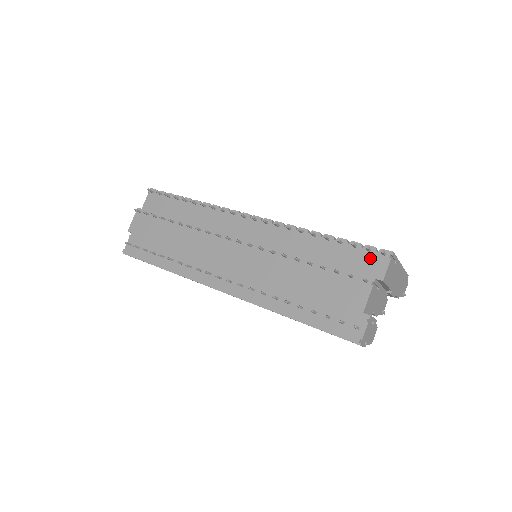
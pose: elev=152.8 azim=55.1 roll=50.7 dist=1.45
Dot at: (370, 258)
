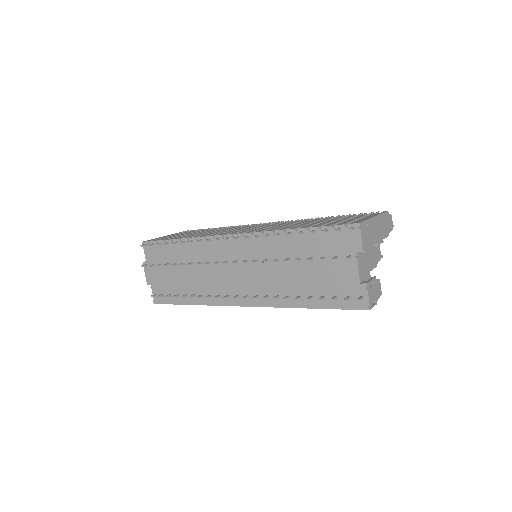
Dot at: (344, 236)
